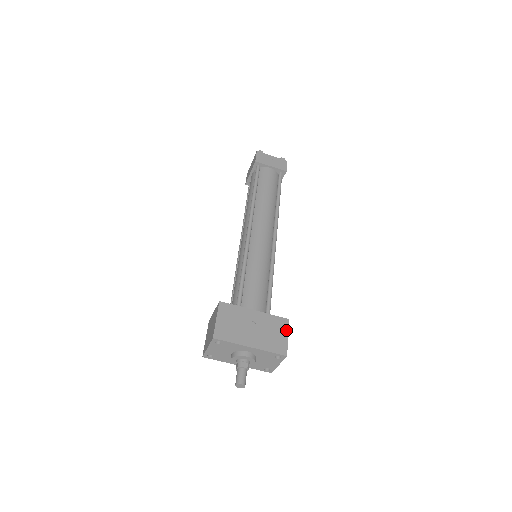
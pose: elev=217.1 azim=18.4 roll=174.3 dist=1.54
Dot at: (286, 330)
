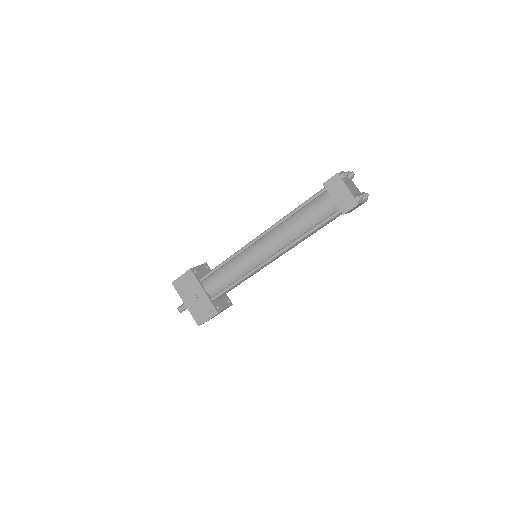
Dot at: (211, 316)
